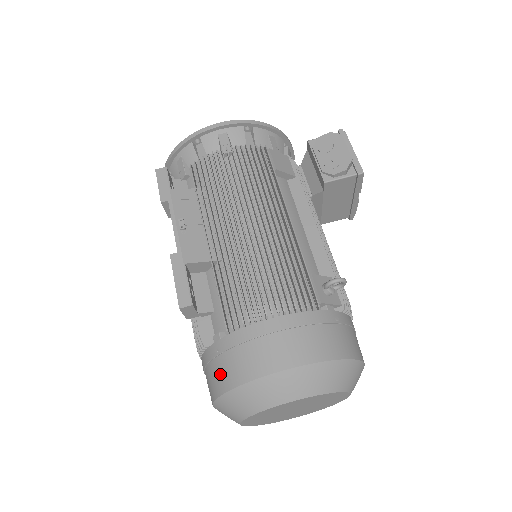
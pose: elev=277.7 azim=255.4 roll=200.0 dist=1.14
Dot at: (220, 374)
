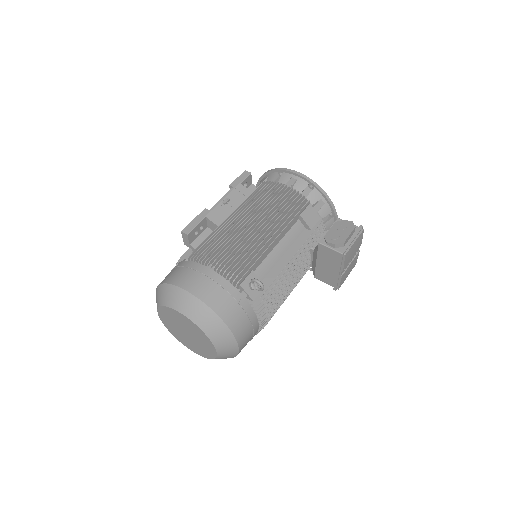
Dot at: (168, 275)
